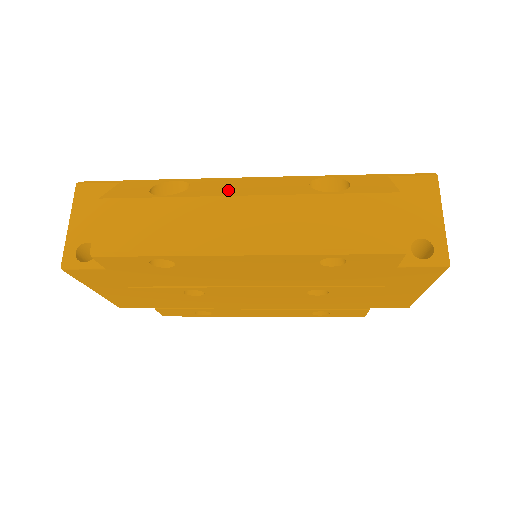
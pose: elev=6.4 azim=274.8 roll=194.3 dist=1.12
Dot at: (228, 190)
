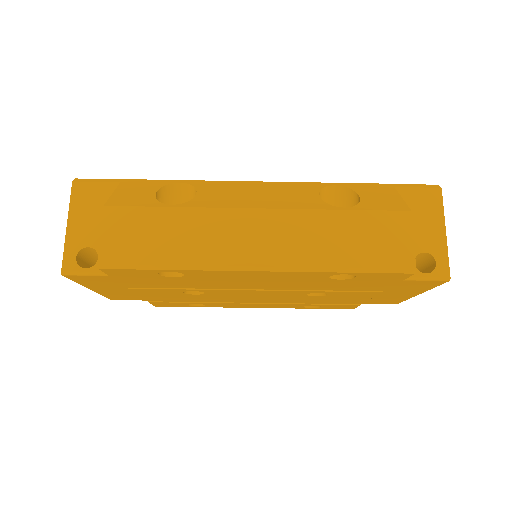
Dot at: (238, 199)
